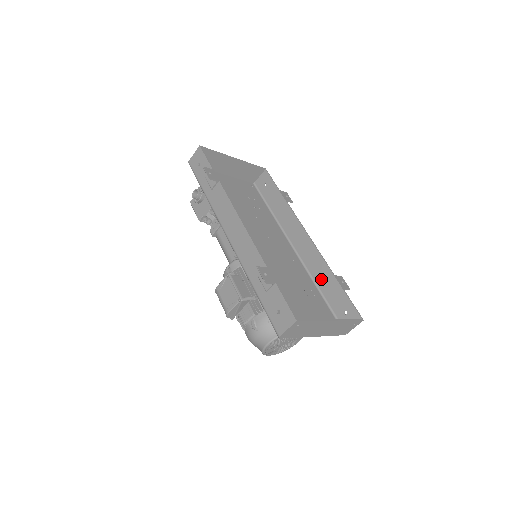
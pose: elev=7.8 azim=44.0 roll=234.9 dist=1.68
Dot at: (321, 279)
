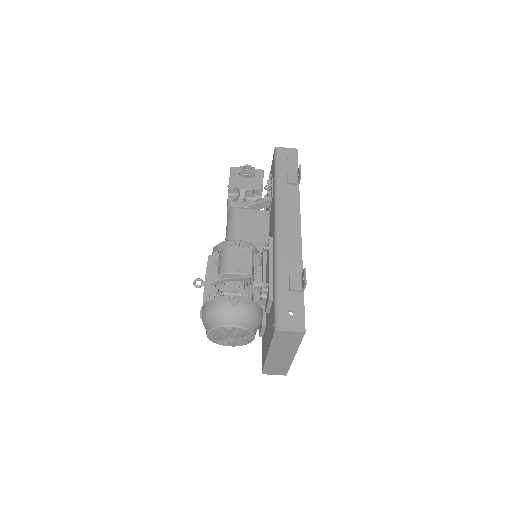
Dot at: occluded
